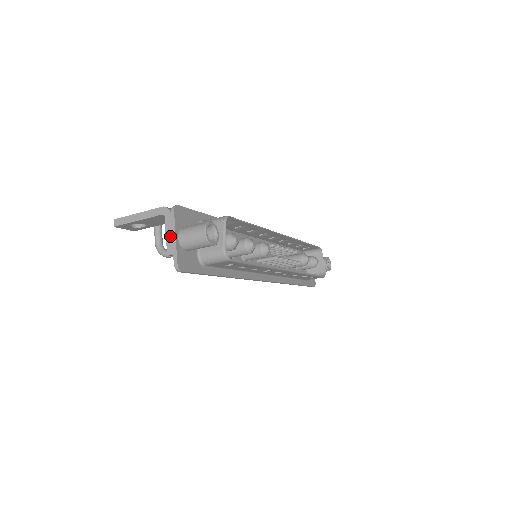
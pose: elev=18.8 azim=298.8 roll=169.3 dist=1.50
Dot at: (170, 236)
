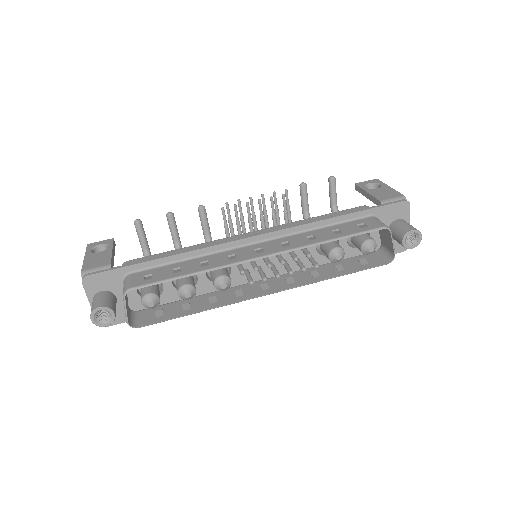
Dot at: (90, 299)
